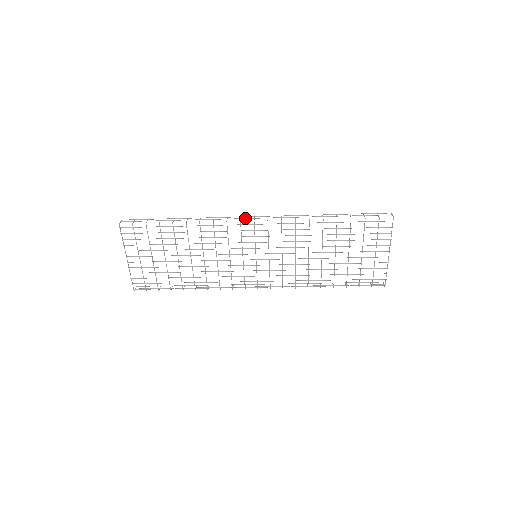
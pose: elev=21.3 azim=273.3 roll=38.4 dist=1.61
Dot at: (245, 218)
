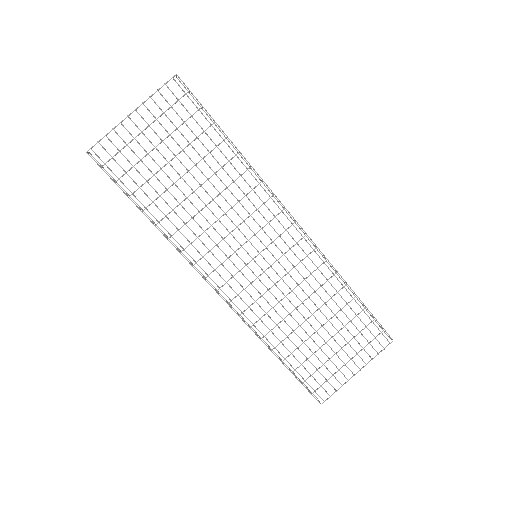
Dot at: occluded
